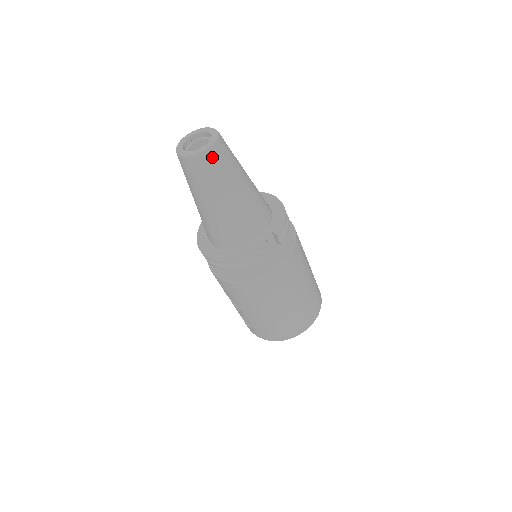
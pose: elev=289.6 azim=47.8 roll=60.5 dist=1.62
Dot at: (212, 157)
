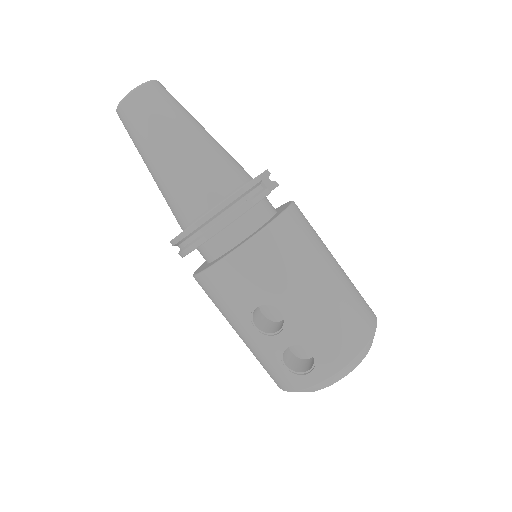
Dot at: (161, 88)
